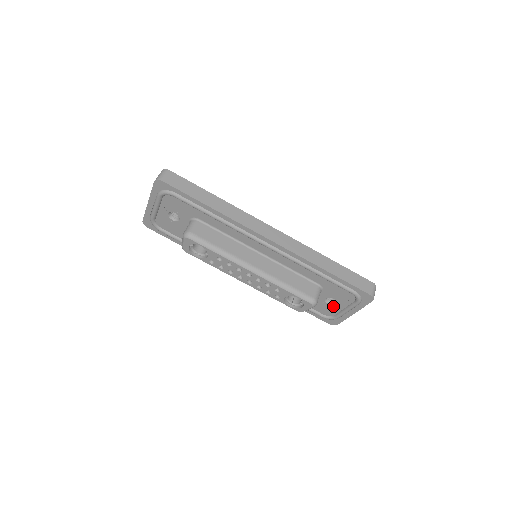
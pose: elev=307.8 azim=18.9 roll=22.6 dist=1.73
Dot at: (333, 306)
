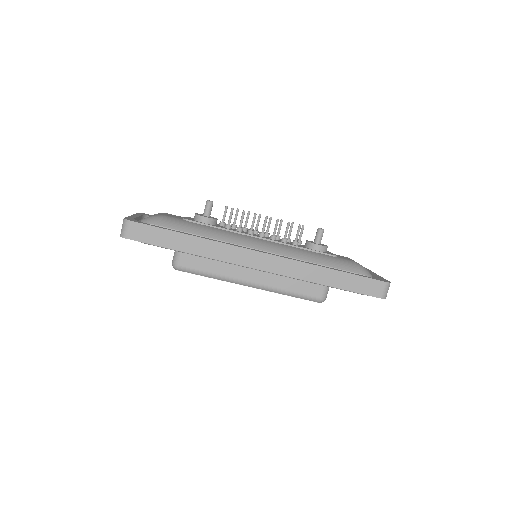
Dot at: occluded
